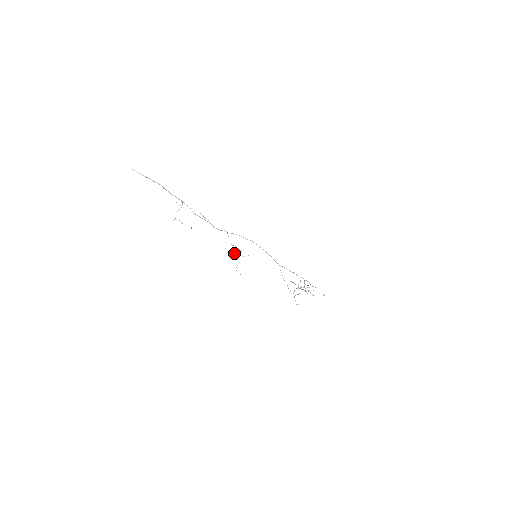
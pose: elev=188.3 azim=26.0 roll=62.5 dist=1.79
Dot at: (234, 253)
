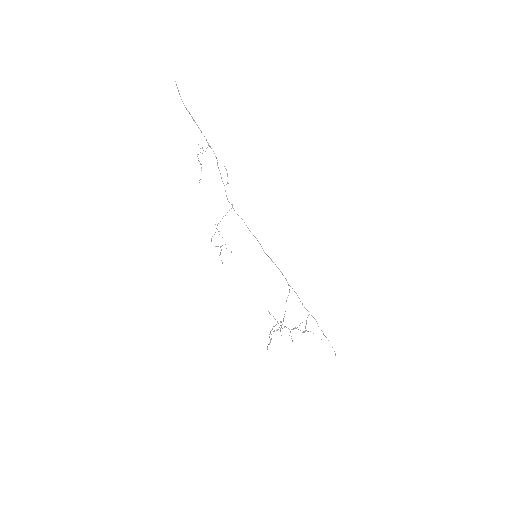
Dot at: (211, 240)
